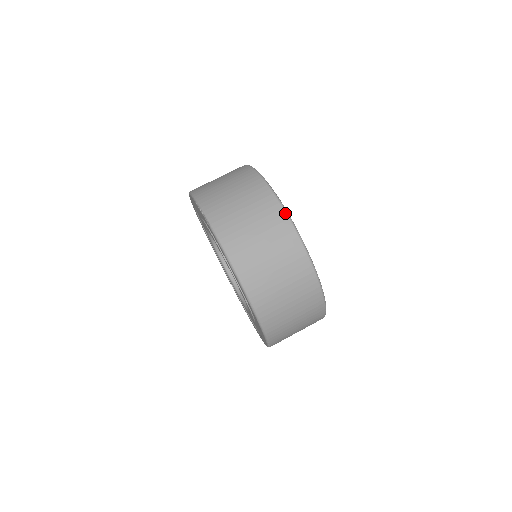
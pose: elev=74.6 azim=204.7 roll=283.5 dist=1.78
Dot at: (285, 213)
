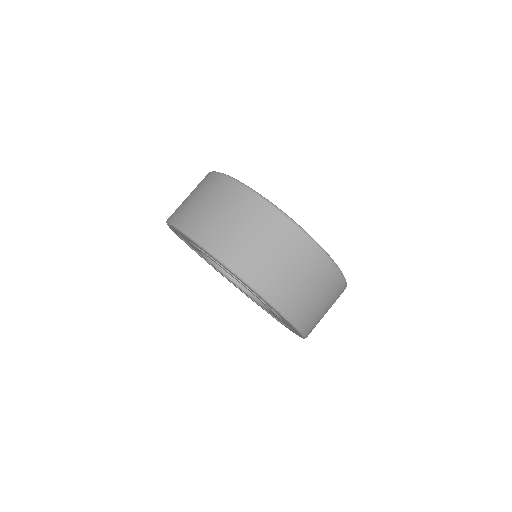
Dot at: (232, 180)
